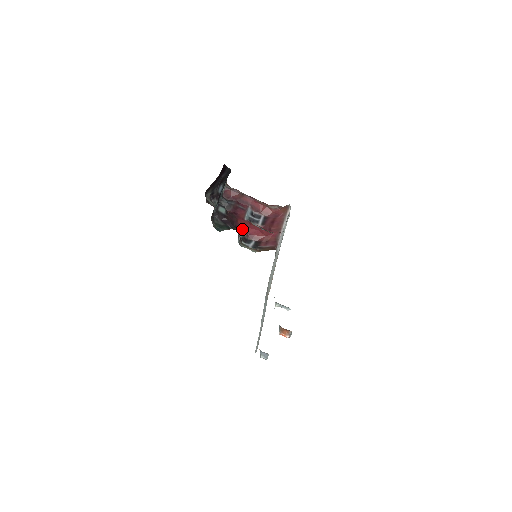
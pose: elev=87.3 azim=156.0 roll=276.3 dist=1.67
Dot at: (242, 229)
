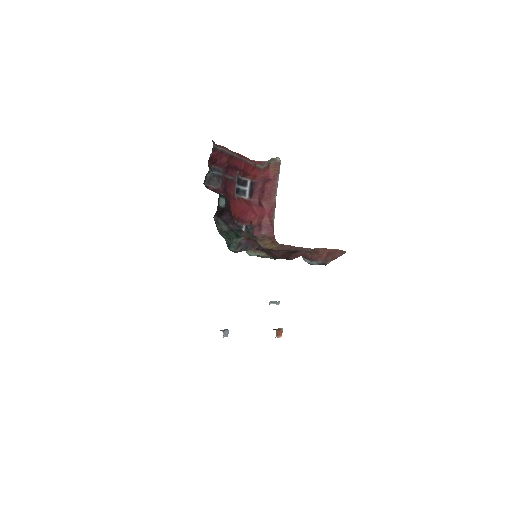
Dot at: (234, 215)
